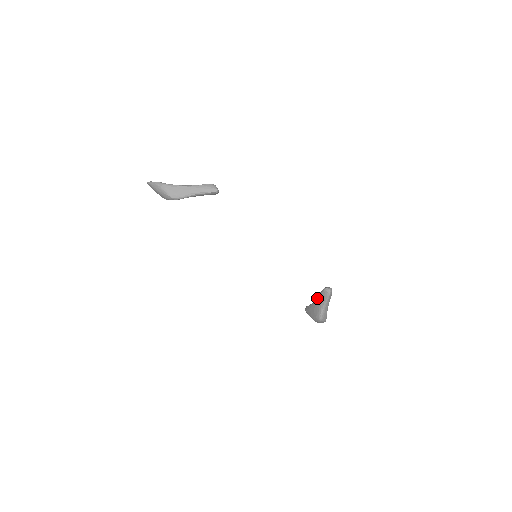
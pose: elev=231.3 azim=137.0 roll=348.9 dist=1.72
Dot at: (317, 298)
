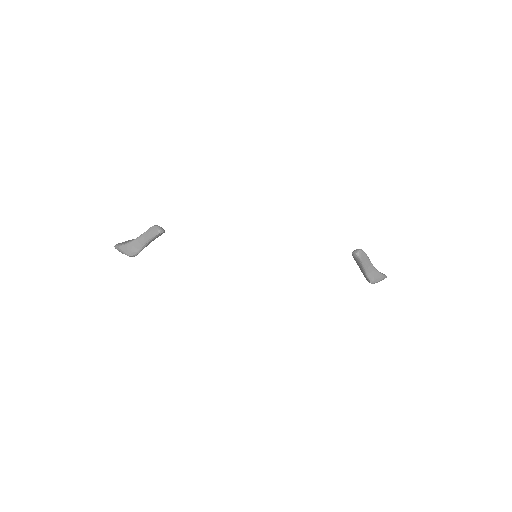
Dot at: occluded
